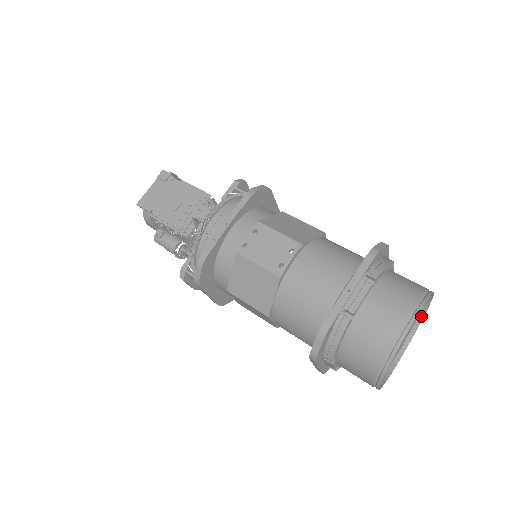
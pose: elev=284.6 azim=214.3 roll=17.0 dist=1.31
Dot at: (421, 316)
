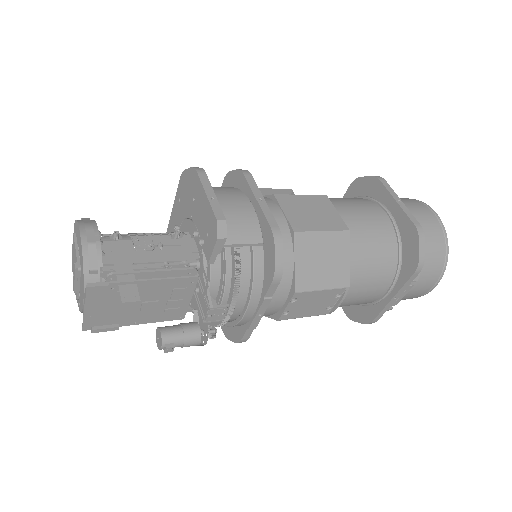
Dot at: occluded
